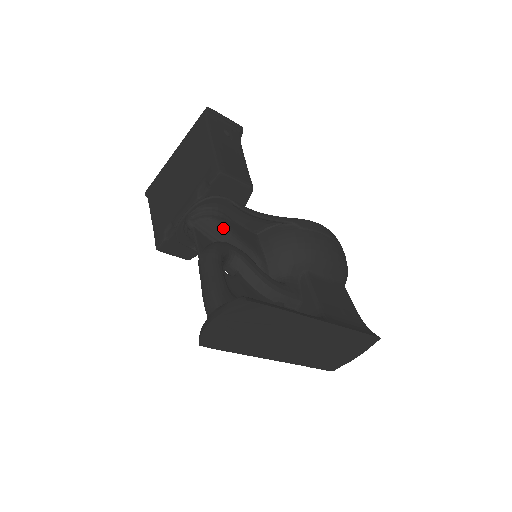
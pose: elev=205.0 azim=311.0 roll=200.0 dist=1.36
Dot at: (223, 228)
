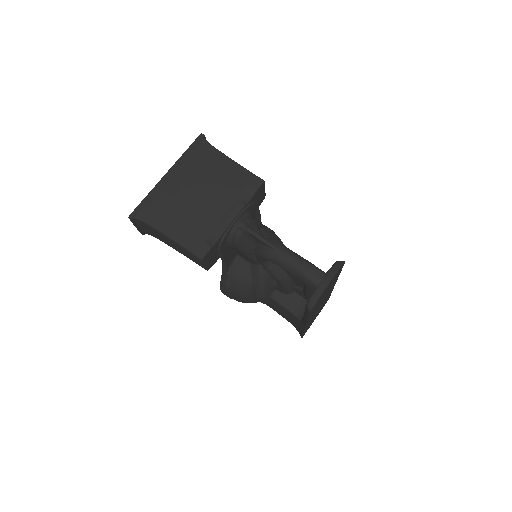
Dot at: (259, 229)
